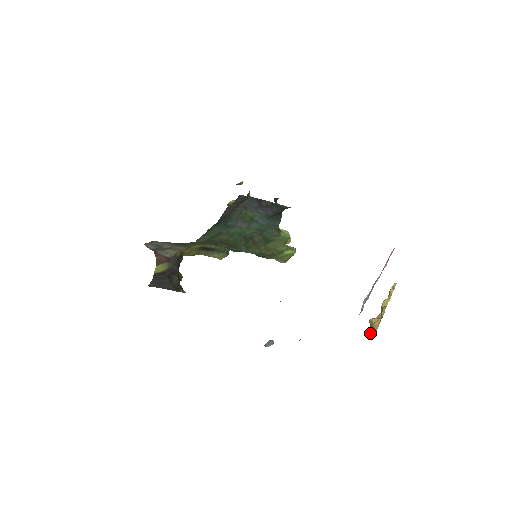
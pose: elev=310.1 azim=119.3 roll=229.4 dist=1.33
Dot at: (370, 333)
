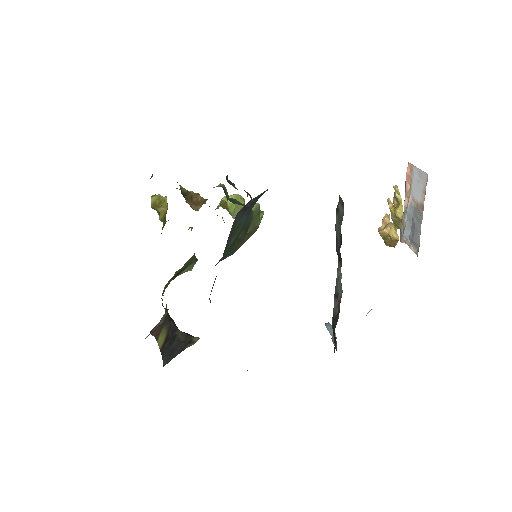
Dot at: (385, 242)
